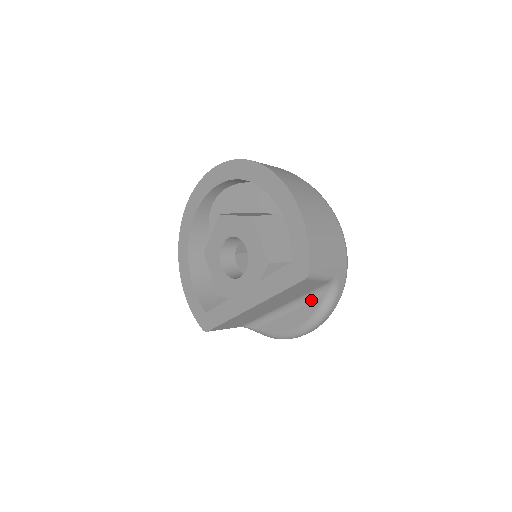
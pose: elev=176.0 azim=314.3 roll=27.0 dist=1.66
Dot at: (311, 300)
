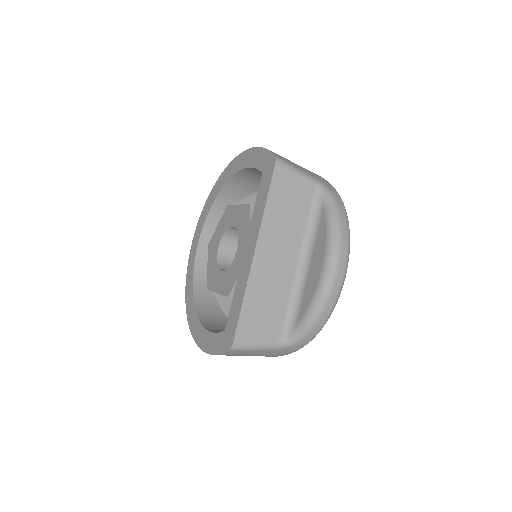
Dot at: (317, 226)
